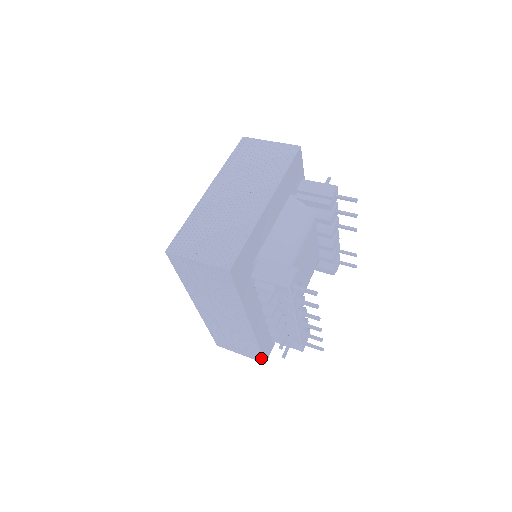
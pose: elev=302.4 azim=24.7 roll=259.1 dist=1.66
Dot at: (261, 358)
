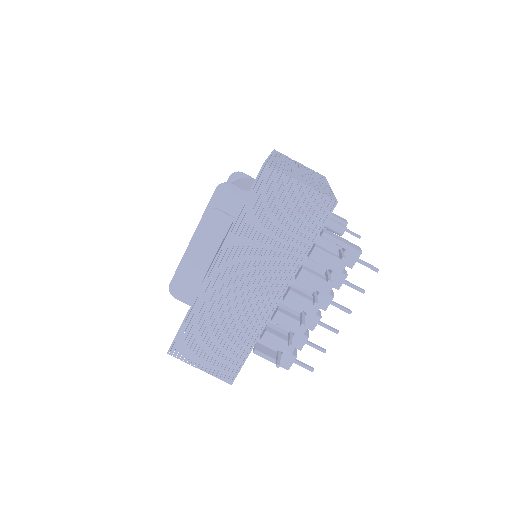
Dot at: (234, 372)
